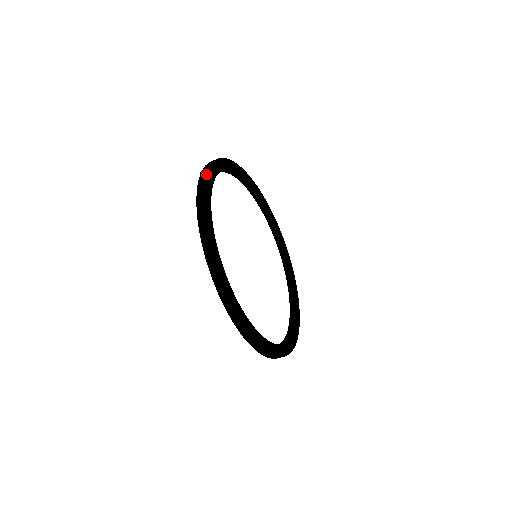
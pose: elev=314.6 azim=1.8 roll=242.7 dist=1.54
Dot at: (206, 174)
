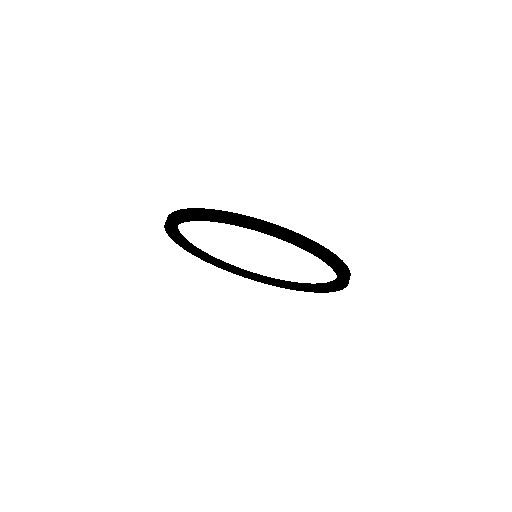
Dot at: (185, 209)
